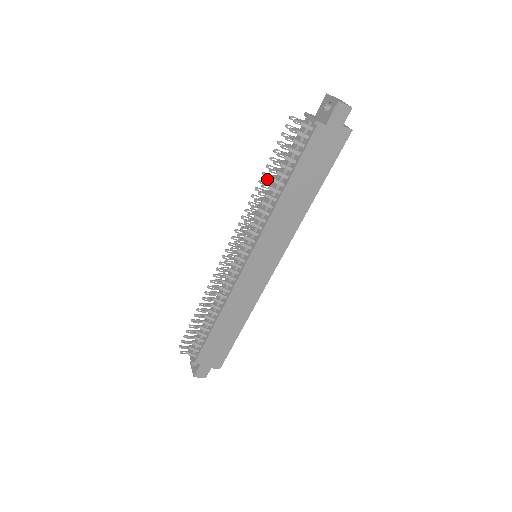
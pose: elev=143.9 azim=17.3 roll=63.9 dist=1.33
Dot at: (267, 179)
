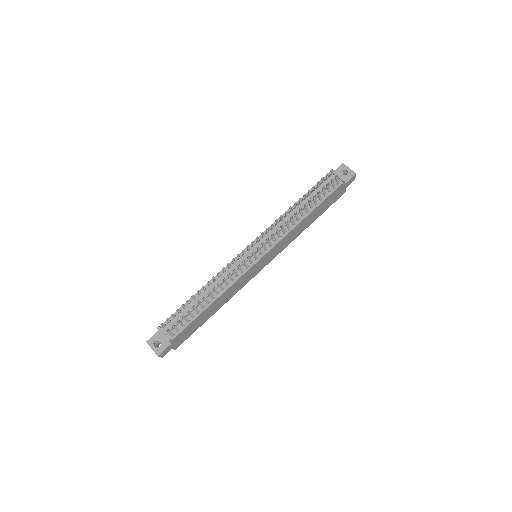
Dot at: (305, 205)
